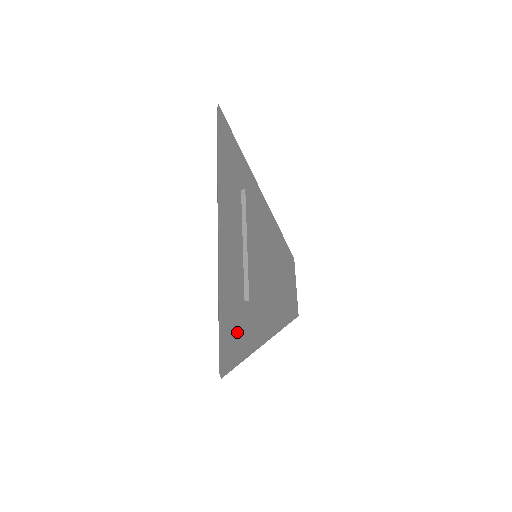
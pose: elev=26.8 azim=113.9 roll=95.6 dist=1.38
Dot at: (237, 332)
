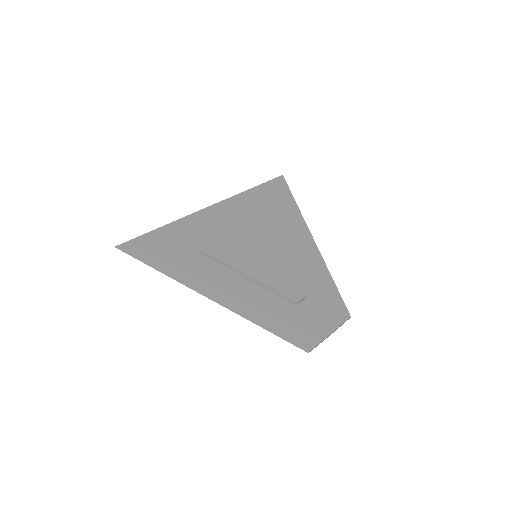
Dot at: (165, 252)
